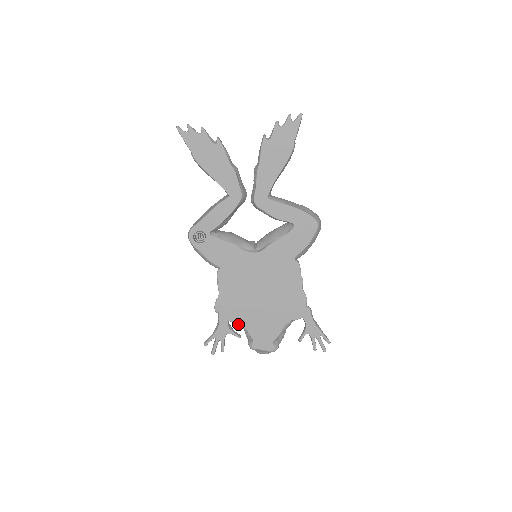
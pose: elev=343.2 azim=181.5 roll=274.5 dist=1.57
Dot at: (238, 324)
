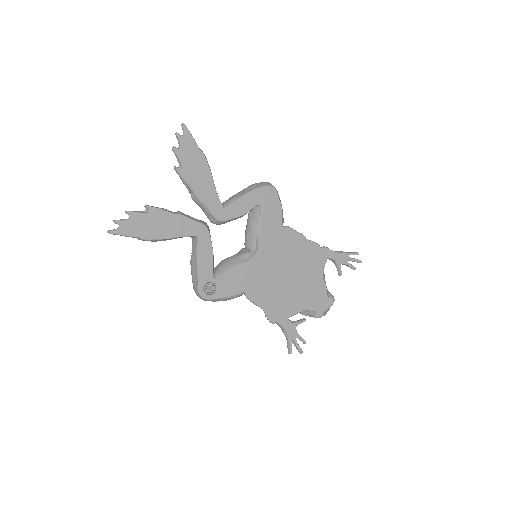
Dot at: (296, 313)
